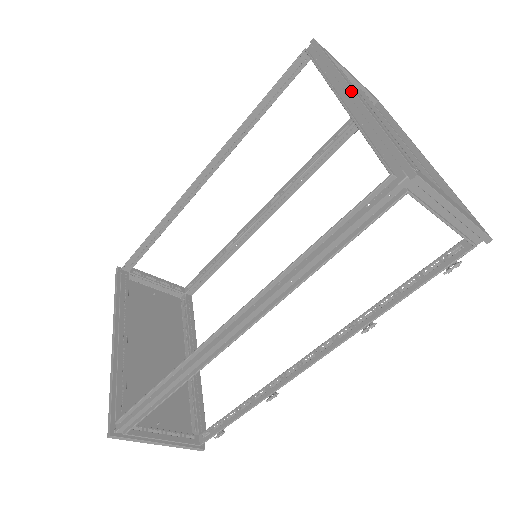
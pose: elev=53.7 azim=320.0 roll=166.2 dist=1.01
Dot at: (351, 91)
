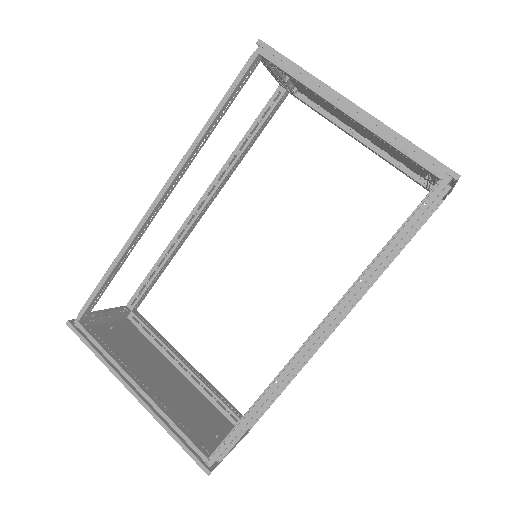
Dot at: (350, 103)
